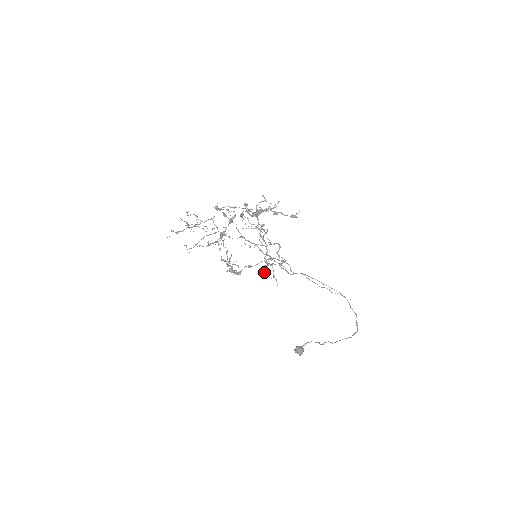
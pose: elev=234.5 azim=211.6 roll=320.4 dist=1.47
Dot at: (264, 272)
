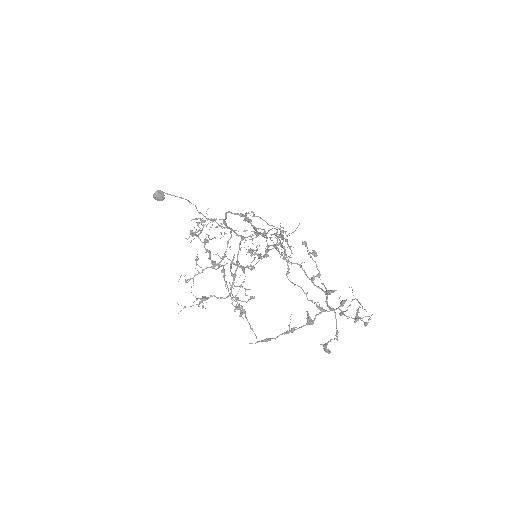
Dot at: occluded
